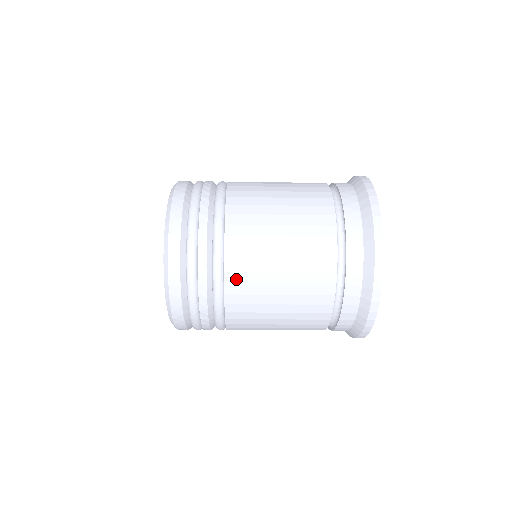
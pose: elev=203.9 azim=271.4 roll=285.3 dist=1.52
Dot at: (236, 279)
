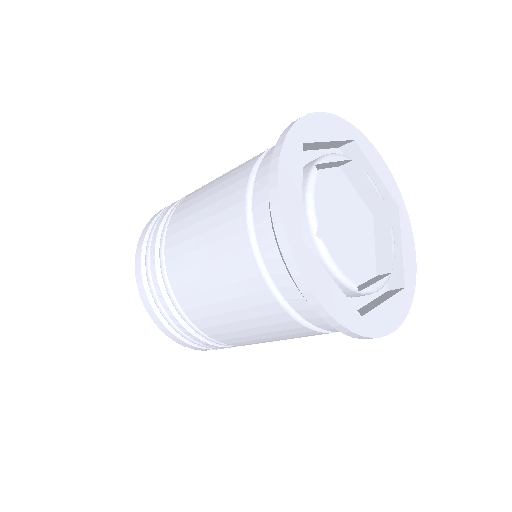
Dot at: (231, 342)
